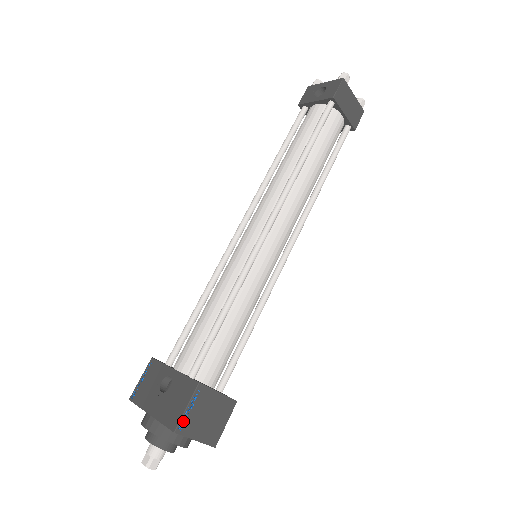
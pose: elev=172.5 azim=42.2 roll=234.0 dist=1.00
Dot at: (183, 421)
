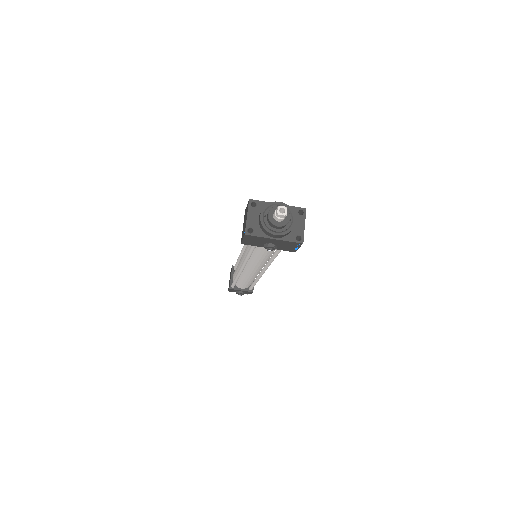
Dot at: occluded
